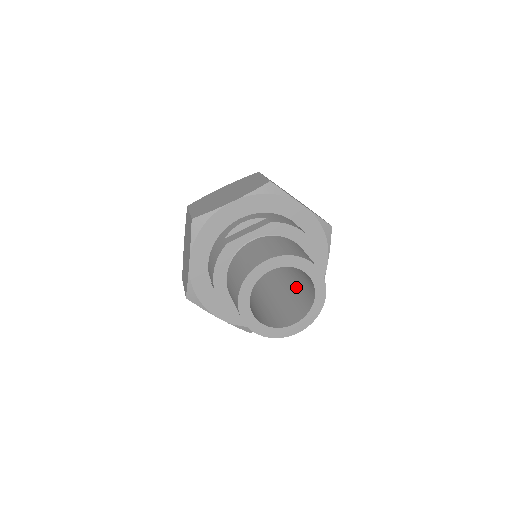
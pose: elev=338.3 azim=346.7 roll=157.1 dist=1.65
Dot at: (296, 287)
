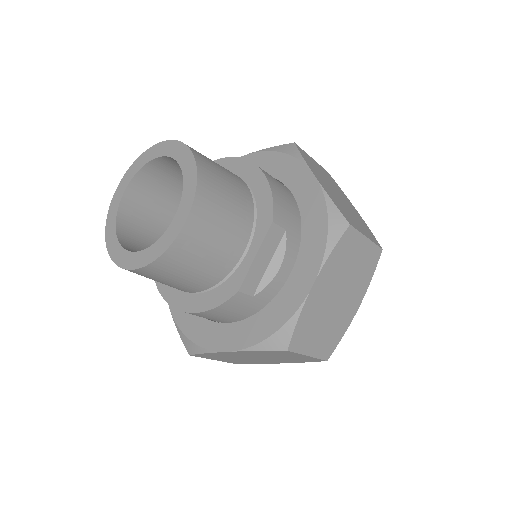
Dot at: occluded
